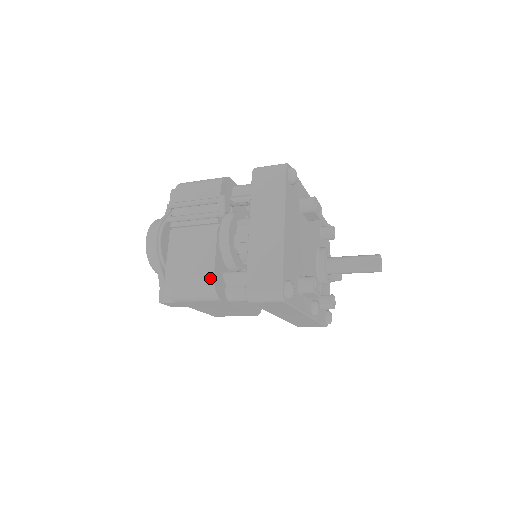
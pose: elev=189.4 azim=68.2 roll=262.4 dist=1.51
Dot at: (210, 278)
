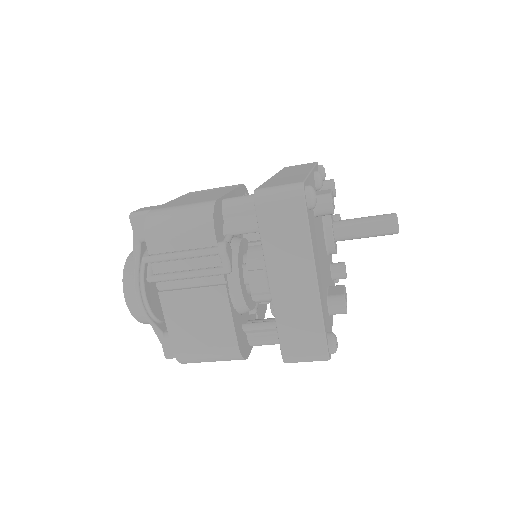
Dot at: (234, 349)
